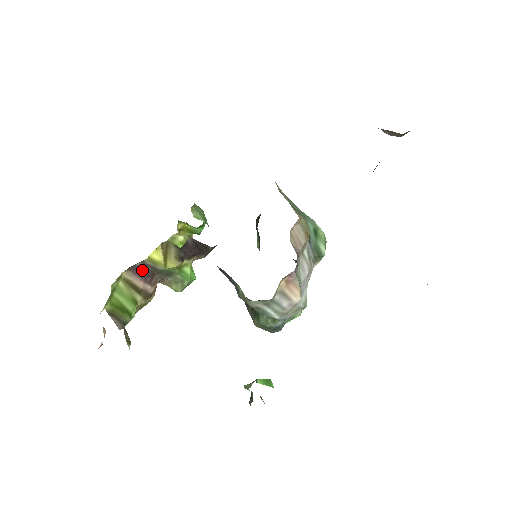
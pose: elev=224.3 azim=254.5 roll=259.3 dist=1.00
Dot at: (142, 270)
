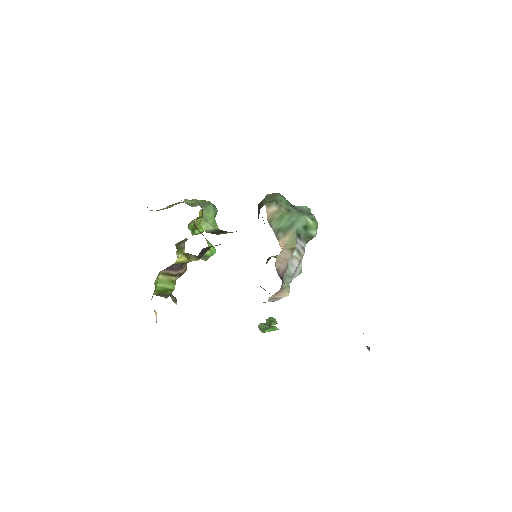
Dot at: (173, 266)
